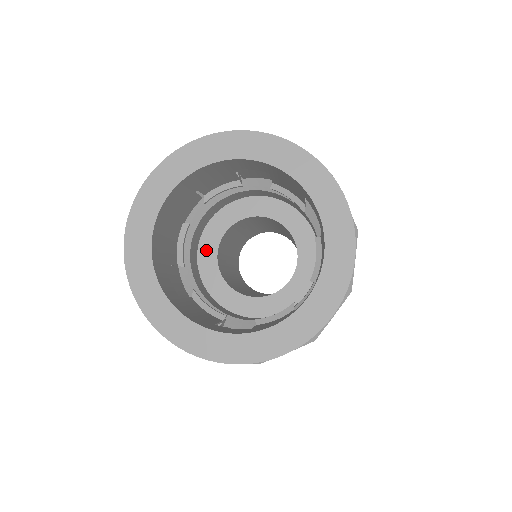
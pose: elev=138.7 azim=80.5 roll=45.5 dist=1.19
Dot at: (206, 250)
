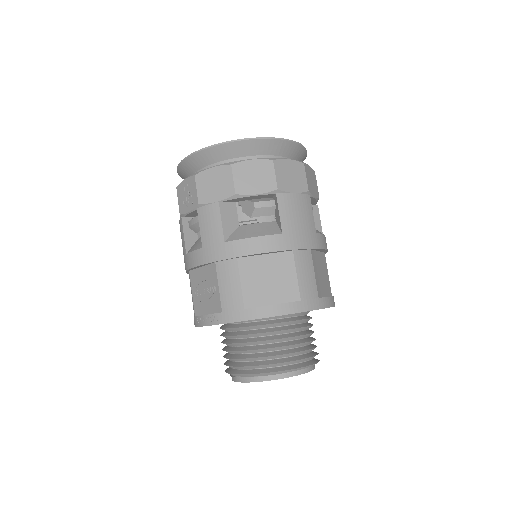
Dot at: occluded
